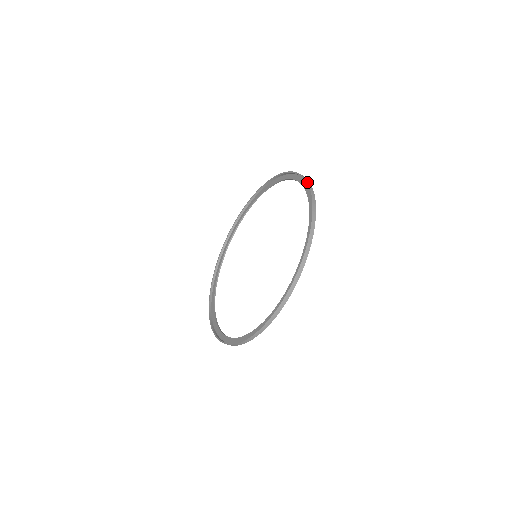
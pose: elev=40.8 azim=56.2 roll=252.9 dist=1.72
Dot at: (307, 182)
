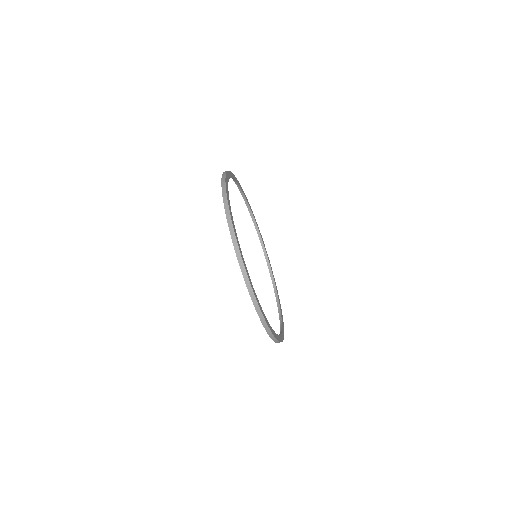
Dot at: occluded
